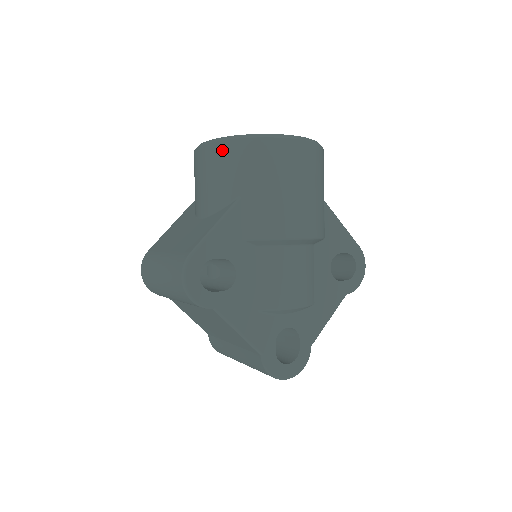
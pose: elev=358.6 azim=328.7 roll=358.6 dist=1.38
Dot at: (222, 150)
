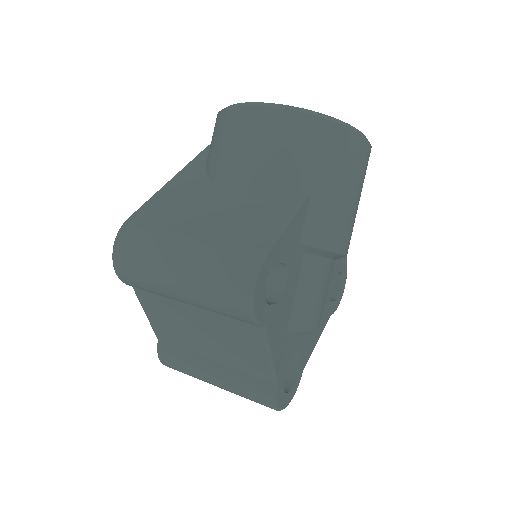
Dot at: (301, 124)
